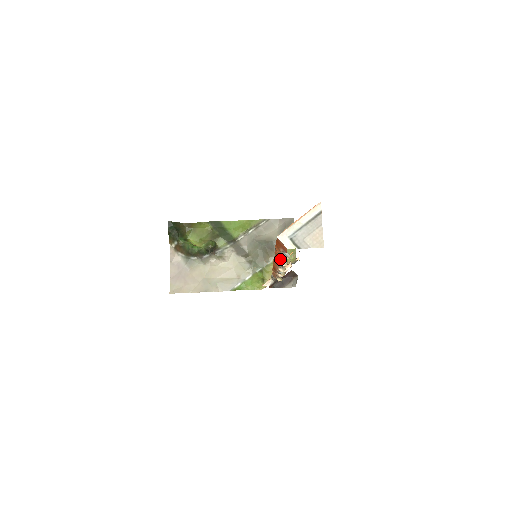
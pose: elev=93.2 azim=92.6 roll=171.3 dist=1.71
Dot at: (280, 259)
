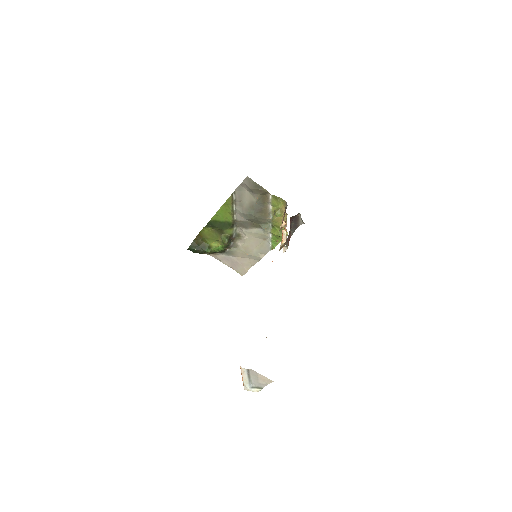
Dot at: occluded
